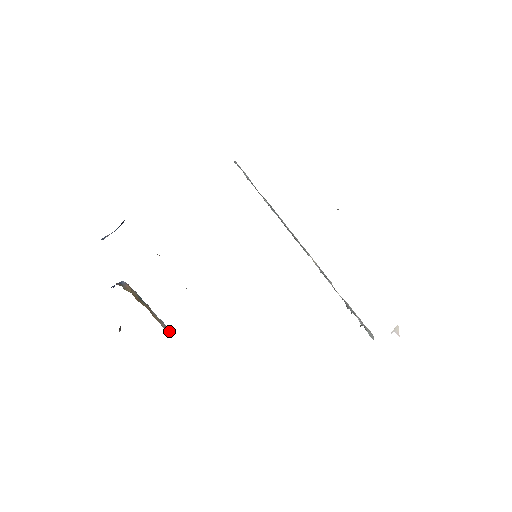
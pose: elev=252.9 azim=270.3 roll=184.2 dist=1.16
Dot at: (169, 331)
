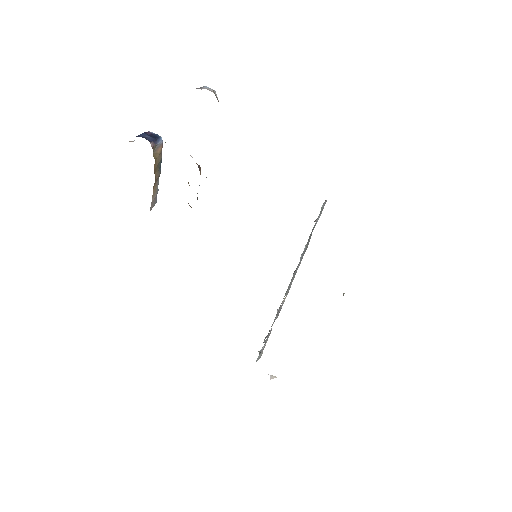
Dot at: (154, 204)
